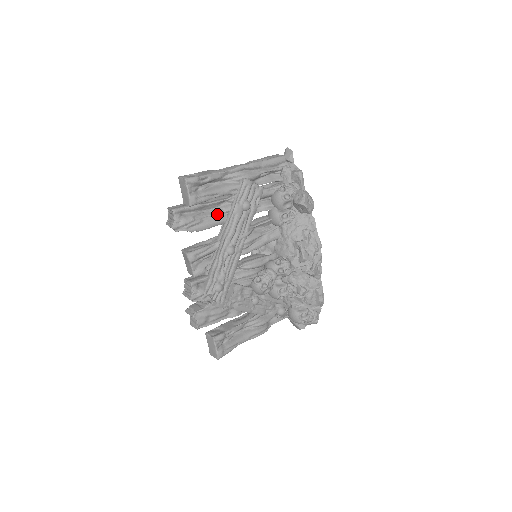
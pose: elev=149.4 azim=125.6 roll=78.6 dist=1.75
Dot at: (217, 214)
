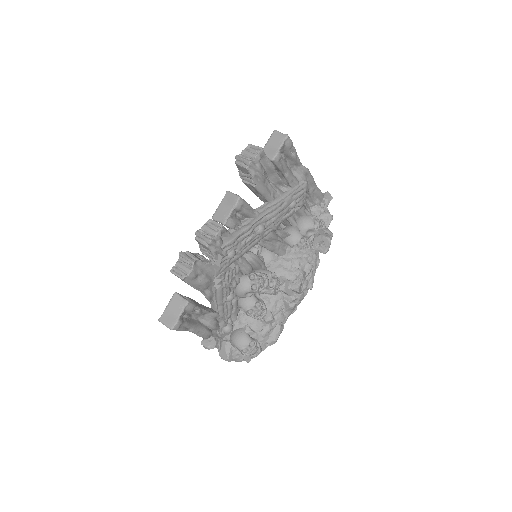
Dot at: (273, 189)
